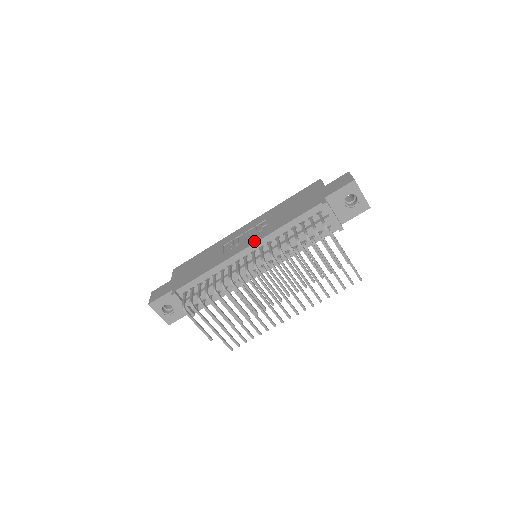
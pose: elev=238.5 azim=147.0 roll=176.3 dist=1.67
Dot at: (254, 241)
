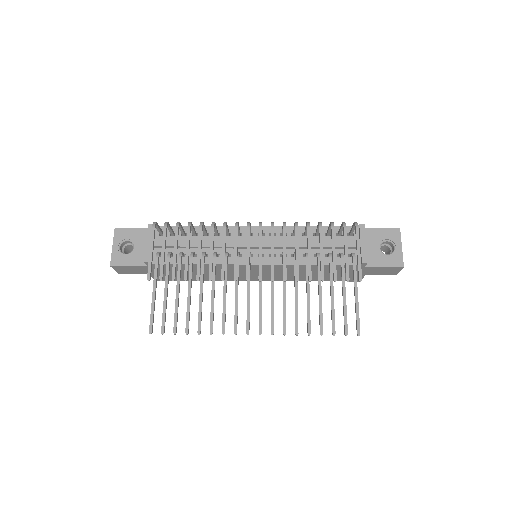
Dot at: (269, 226)
